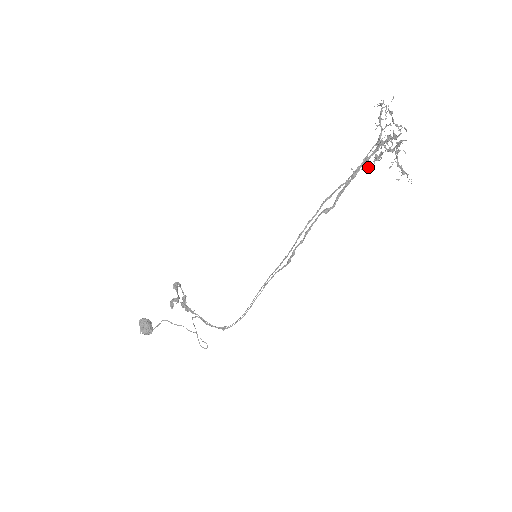
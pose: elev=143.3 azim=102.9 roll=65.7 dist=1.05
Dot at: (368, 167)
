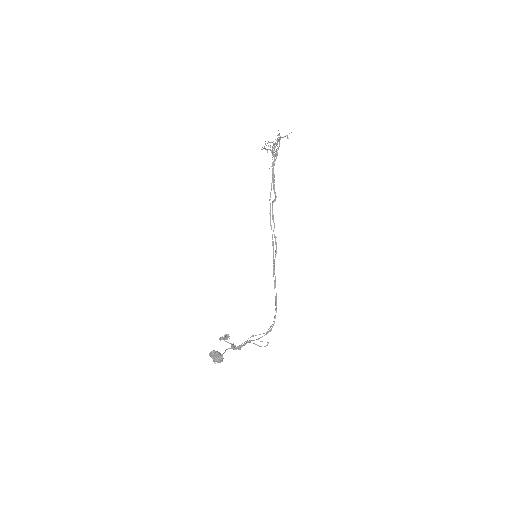
Dot at: occluded
